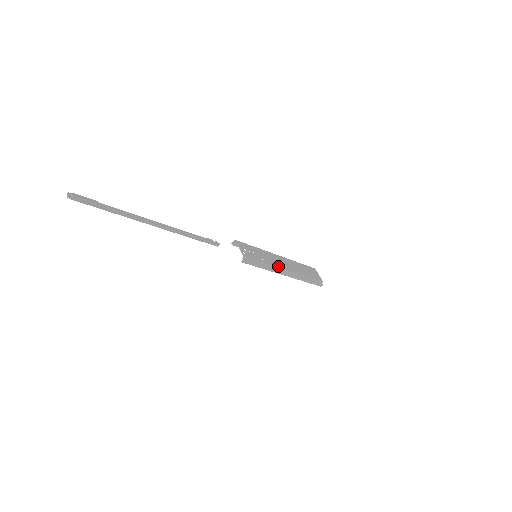
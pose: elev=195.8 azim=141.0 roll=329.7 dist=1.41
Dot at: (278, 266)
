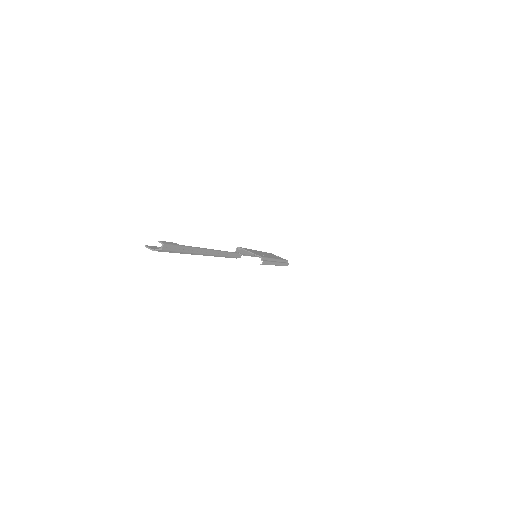
Dot at: (272, 258)
